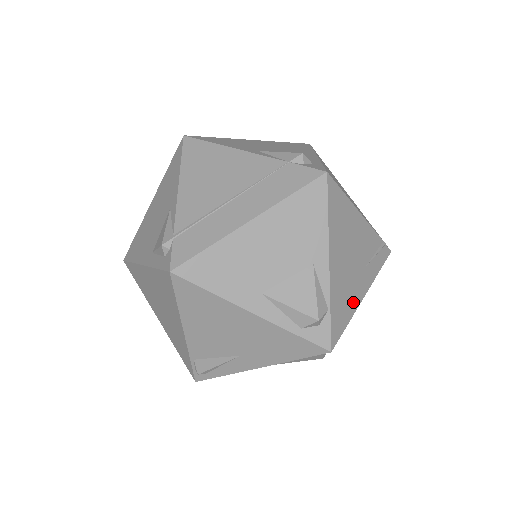
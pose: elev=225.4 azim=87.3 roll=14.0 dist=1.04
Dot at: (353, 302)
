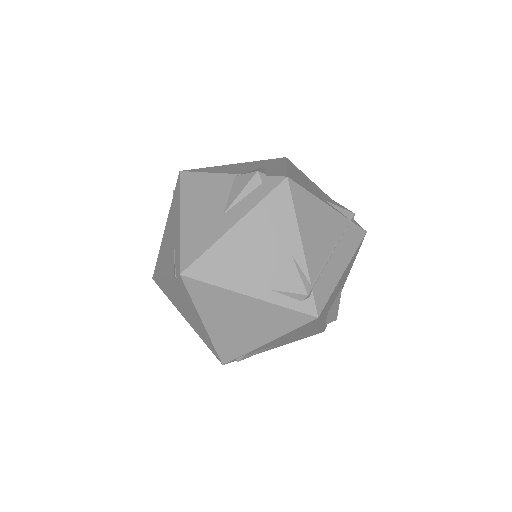
Dot at: occluded
